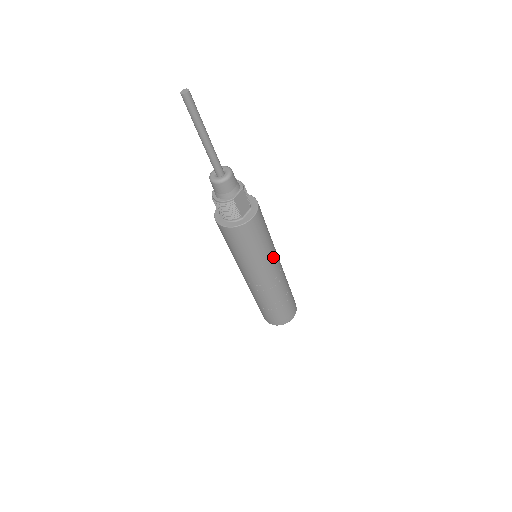
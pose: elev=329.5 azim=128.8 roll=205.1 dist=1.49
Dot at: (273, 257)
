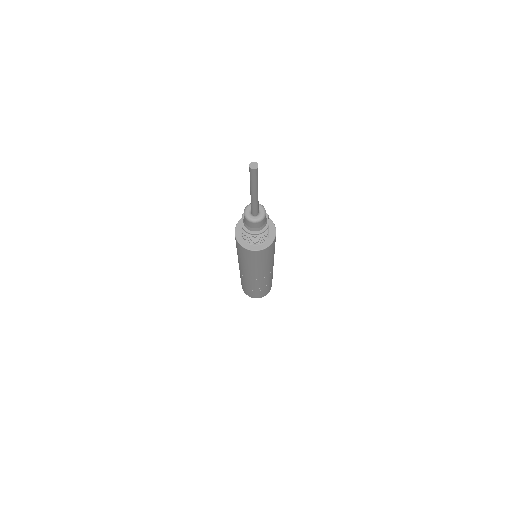
Dot at: occluded
